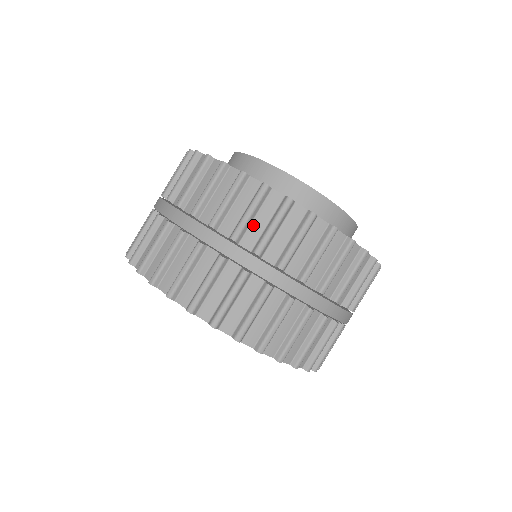
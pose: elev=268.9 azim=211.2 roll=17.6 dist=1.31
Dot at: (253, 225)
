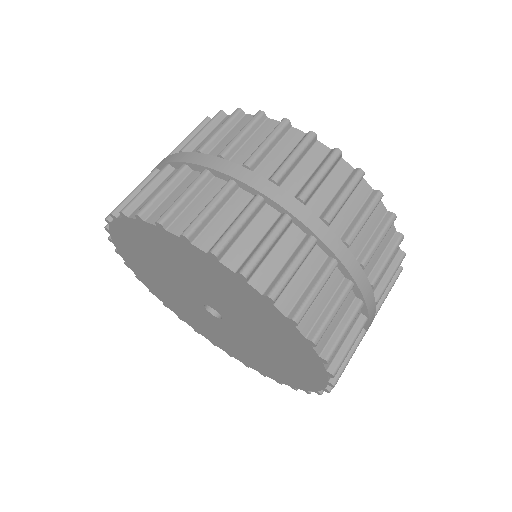
Dot at: (204, 141)
